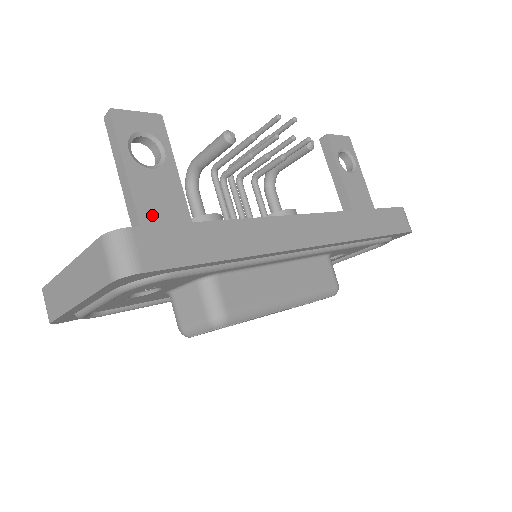
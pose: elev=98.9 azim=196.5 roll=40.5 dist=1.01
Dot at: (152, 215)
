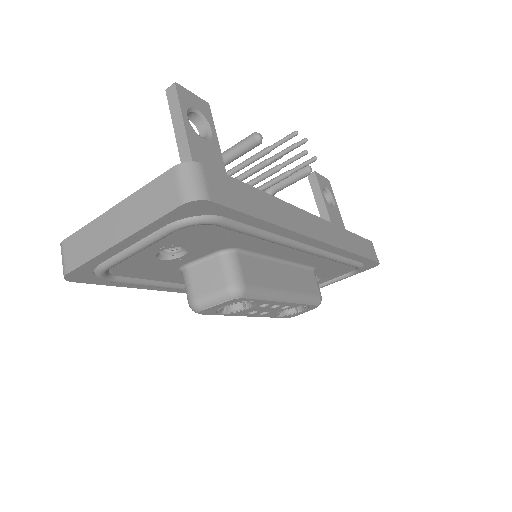
Dot at: occluded
